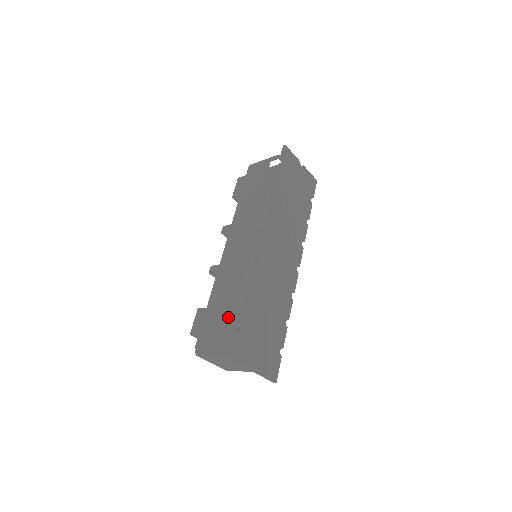
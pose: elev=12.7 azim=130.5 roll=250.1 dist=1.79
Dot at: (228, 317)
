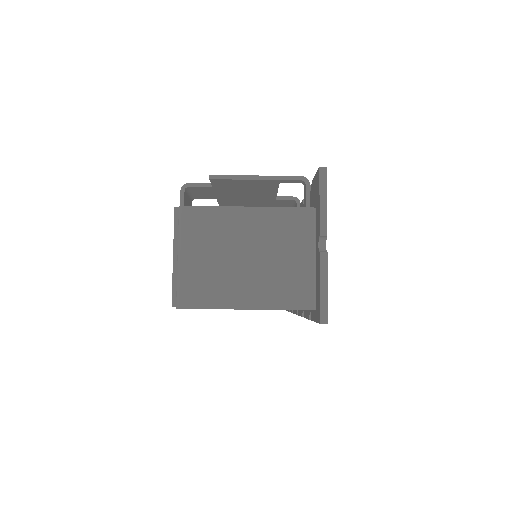
Dot at: (276, 194)
